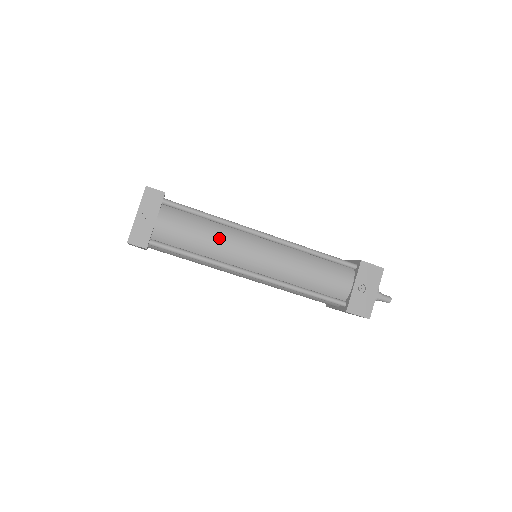
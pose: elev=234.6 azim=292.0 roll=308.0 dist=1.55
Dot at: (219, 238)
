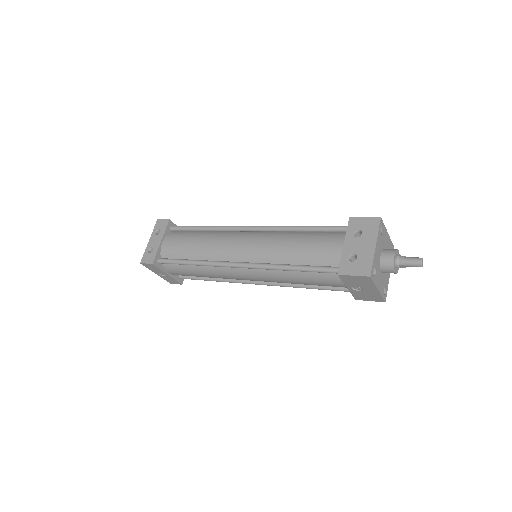
Dot at: (211, 274)
